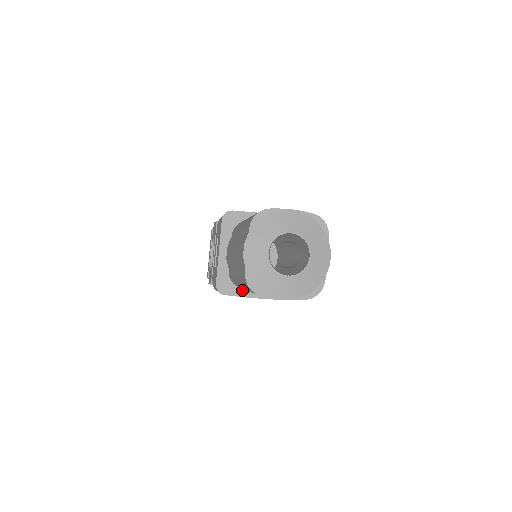
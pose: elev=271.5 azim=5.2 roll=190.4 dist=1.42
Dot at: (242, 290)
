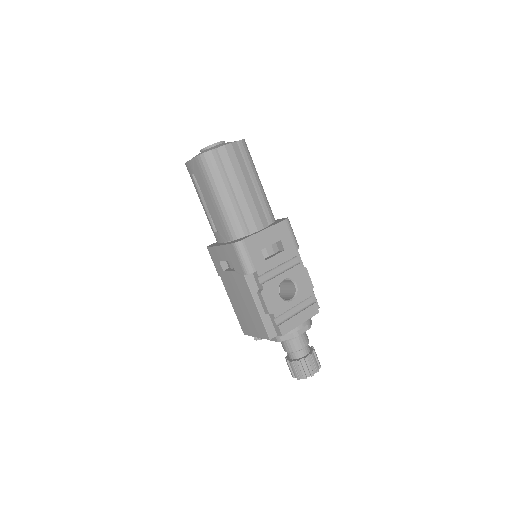
Dot at: (217, 244)
